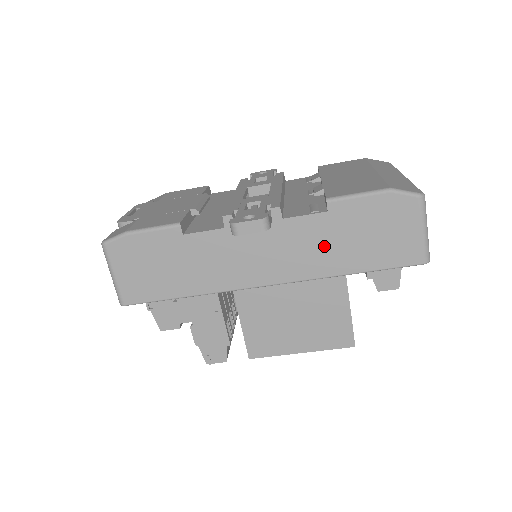
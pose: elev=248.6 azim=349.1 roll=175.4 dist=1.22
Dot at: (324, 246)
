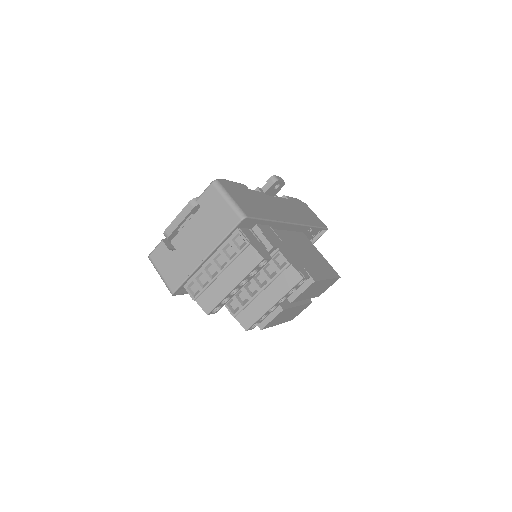
Dot at: (298, 212)
